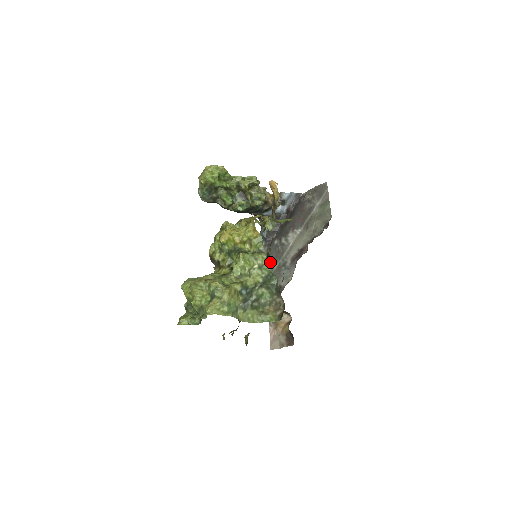
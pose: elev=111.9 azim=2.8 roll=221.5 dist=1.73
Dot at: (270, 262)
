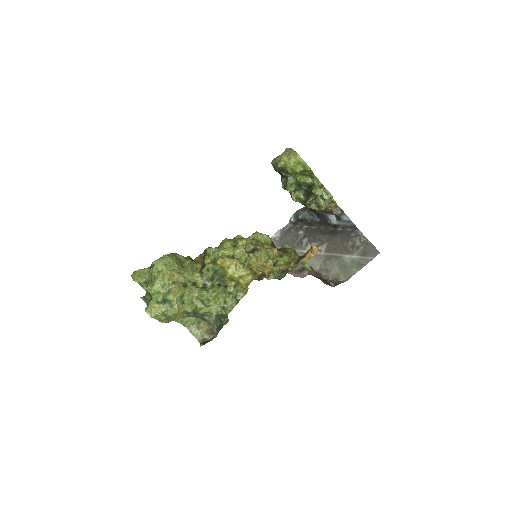
Dot at: (281, 239)
